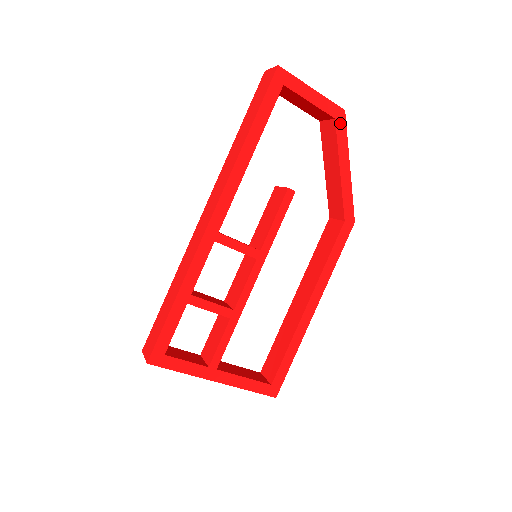
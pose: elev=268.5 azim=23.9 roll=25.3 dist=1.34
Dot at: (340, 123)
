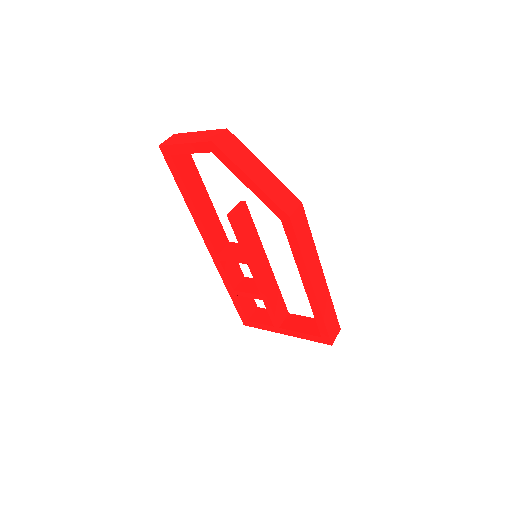
Dot at: (217, 153)
